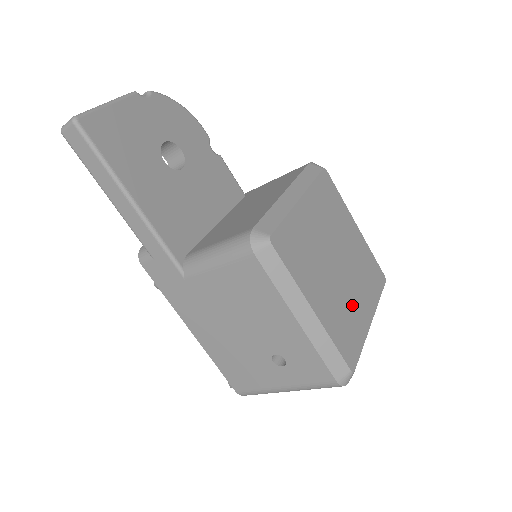
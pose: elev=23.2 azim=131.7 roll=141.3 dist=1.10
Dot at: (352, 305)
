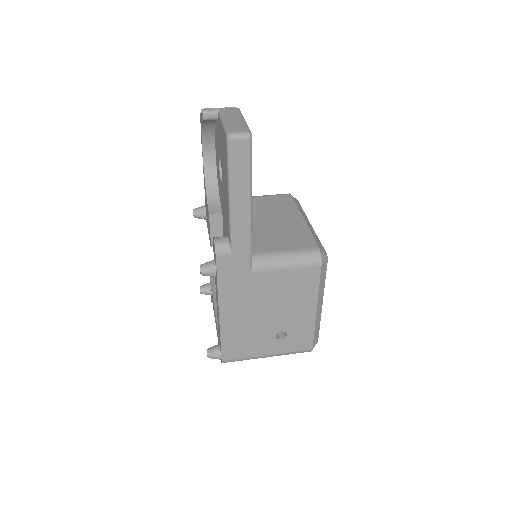
Dot at: occluded
